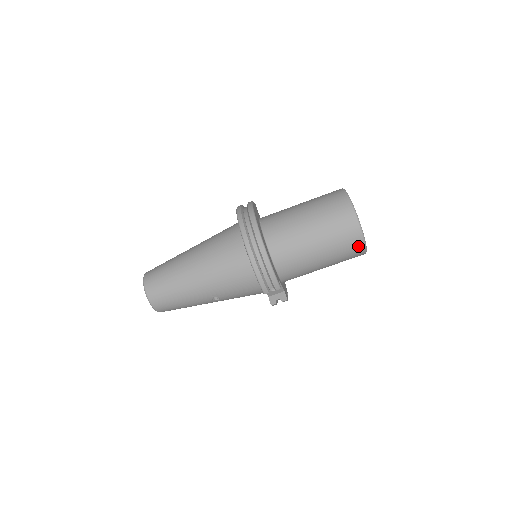
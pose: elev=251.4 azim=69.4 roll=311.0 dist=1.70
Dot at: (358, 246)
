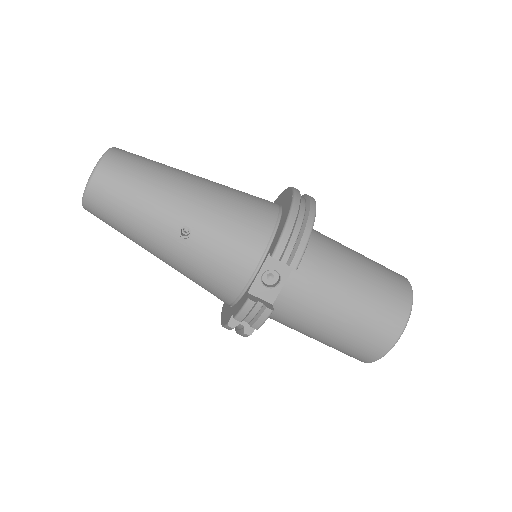
Dot at: (396, 323)
